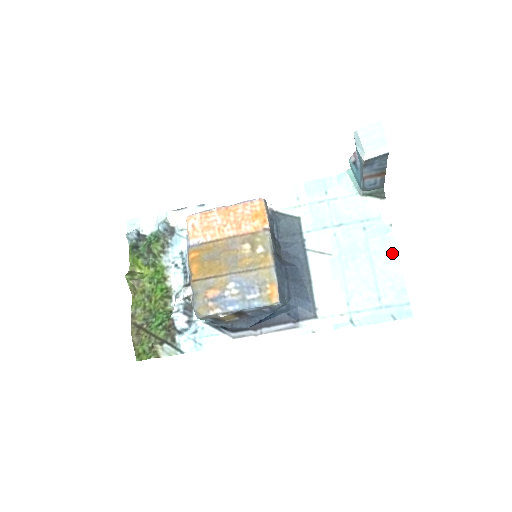
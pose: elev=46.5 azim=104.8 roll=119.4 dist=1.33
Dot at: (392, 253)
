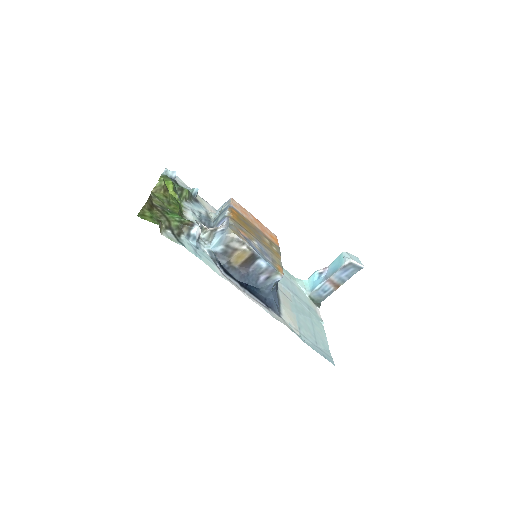
Dot at: (323, 331)
